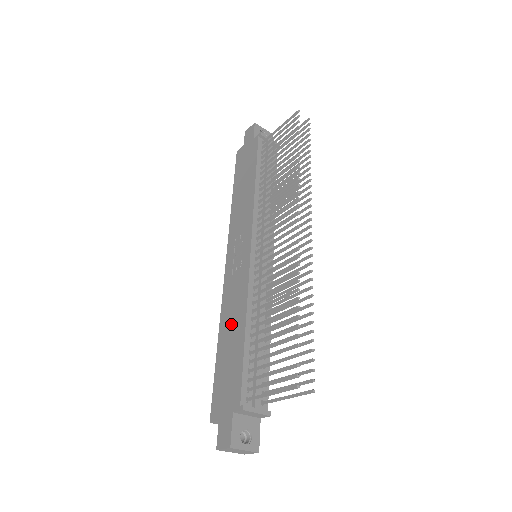
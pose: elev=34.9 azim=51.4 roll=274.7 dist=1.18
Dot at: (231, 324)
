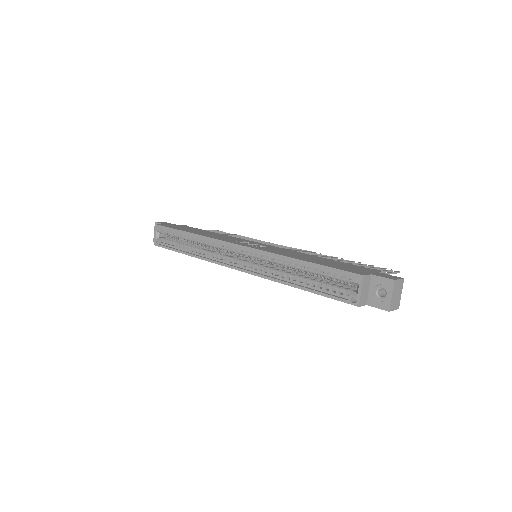
Dot at: (302, 256)
